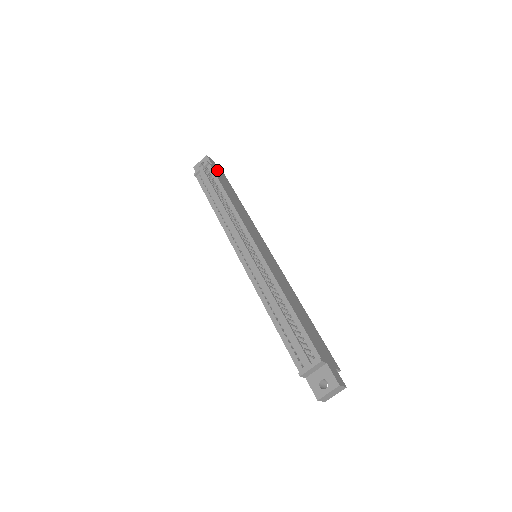
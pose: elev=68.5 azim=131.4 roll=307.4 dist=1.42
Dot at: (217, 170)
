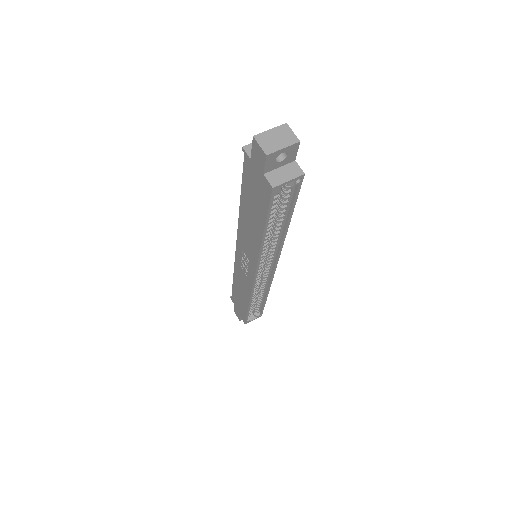
Dot at: occluded
